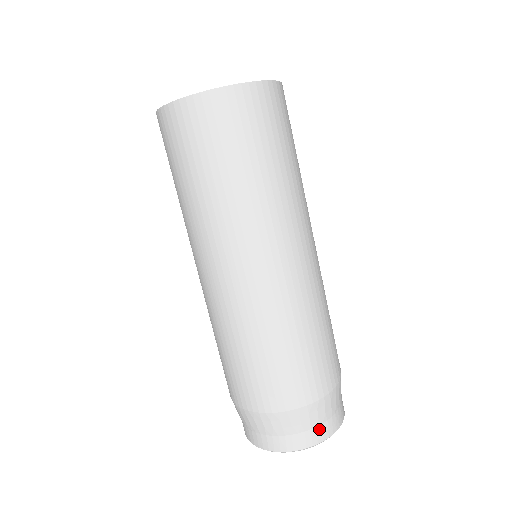
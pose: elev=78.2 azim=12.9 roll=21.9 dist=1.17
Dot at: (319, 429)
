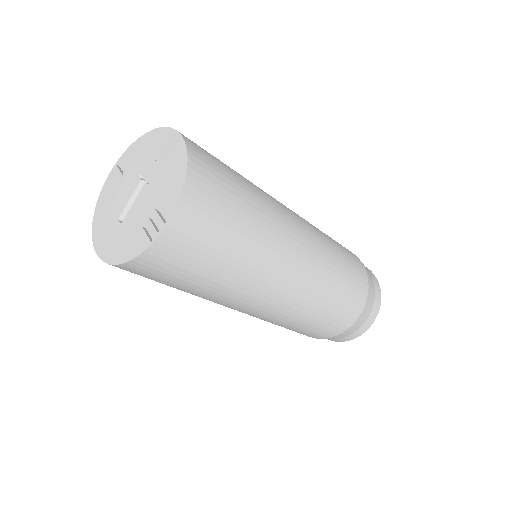
Dot at: (337, 339)
